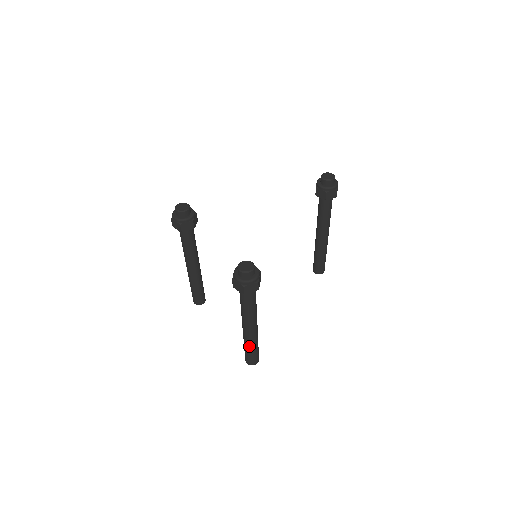
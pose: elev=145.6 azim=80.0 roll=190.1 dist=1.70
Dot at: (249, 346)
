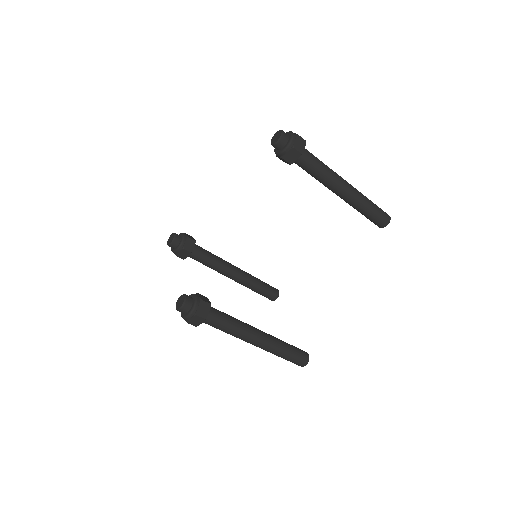
Dot at: (275, 354)
